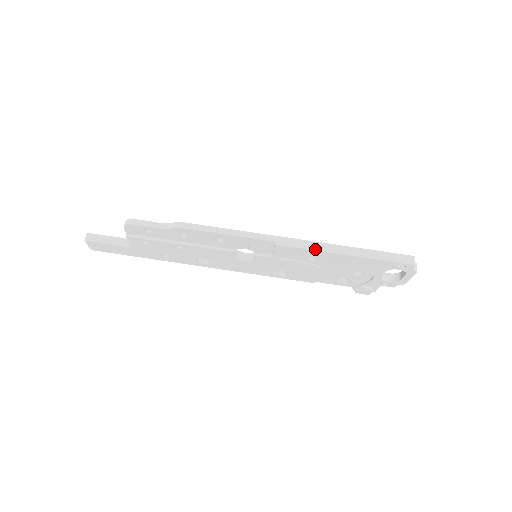
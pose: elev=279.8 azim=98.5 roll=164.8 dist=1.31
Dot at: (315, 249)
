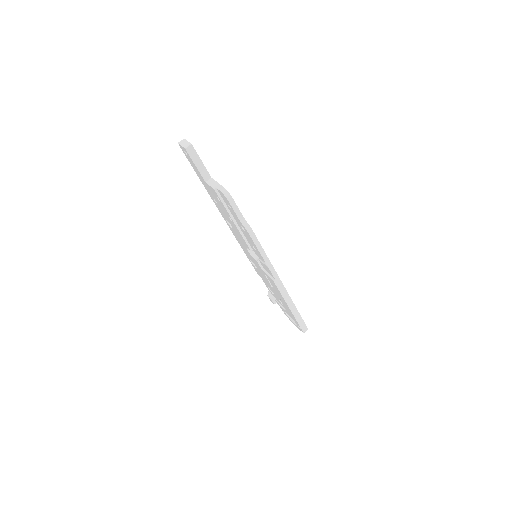
Dot at: (284, 297)
